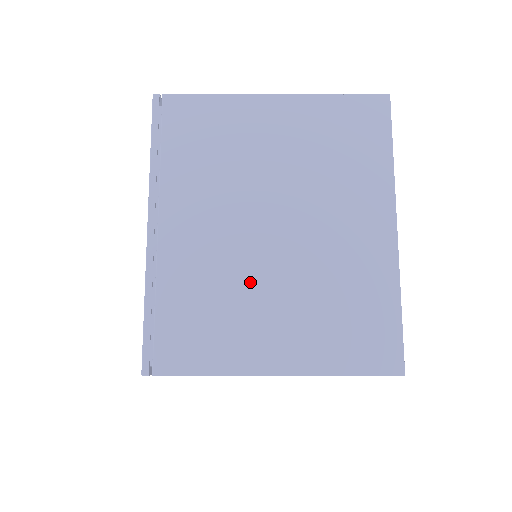
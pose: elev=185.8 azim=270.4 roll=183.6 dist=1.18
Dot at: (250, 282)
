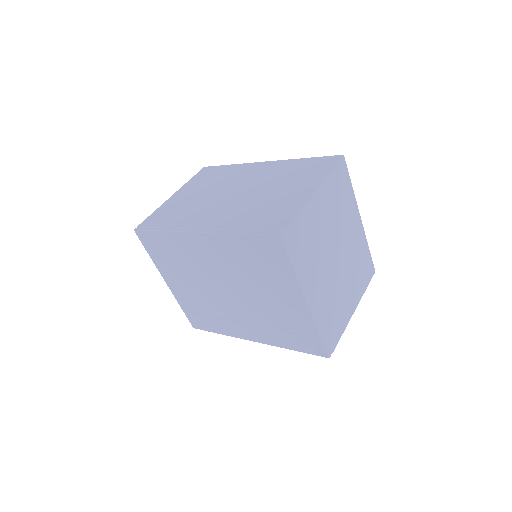
Dot at: (340, 287)
